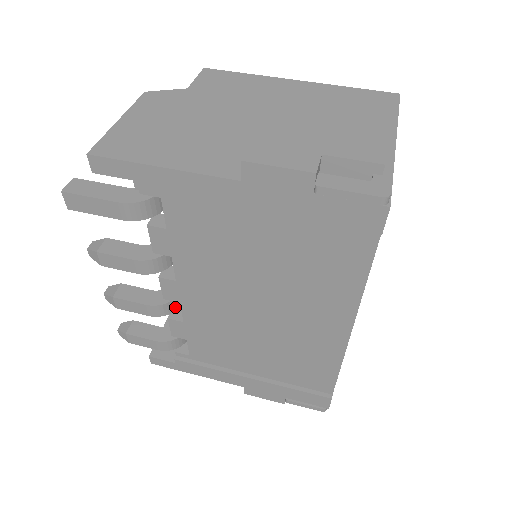
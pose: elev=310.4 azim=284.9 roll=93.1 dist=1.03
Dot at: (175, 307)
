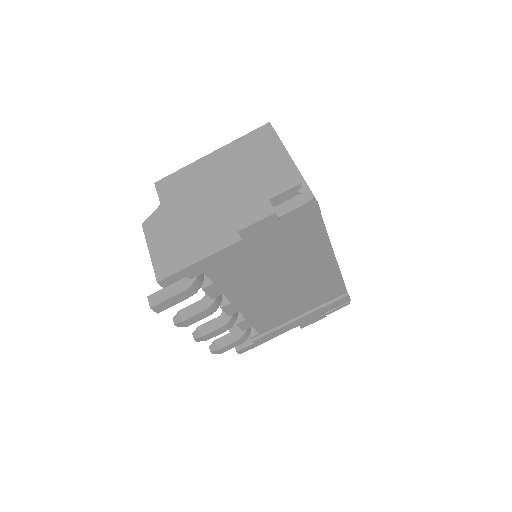
Dot at: (236, 316)
